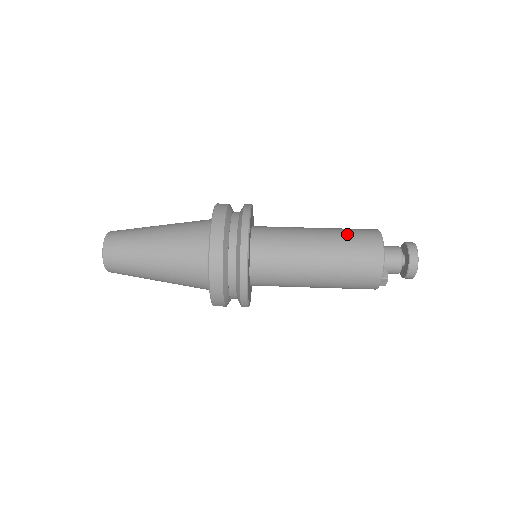
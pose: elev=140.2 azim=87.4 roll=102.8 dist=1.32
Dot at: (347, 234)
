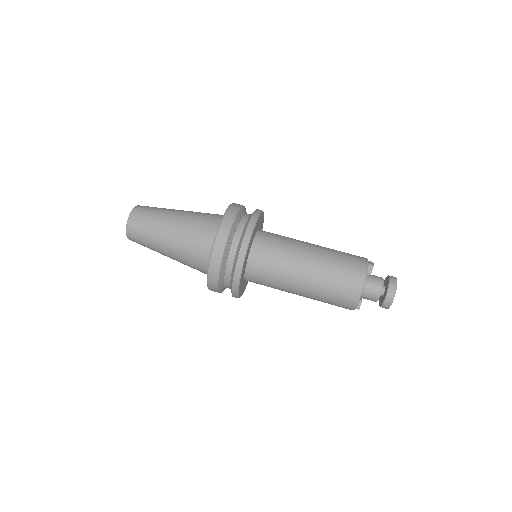
Dot at: (332, 280)
